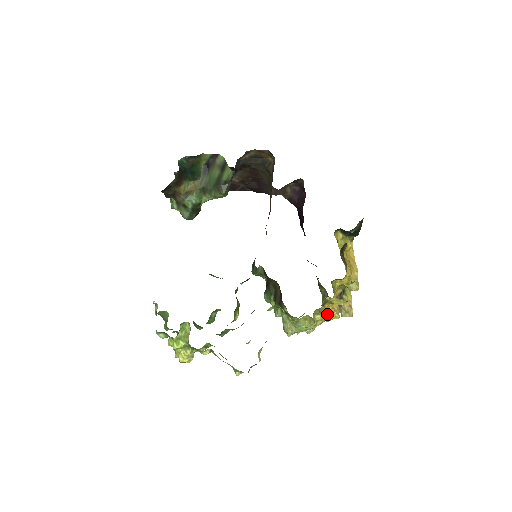
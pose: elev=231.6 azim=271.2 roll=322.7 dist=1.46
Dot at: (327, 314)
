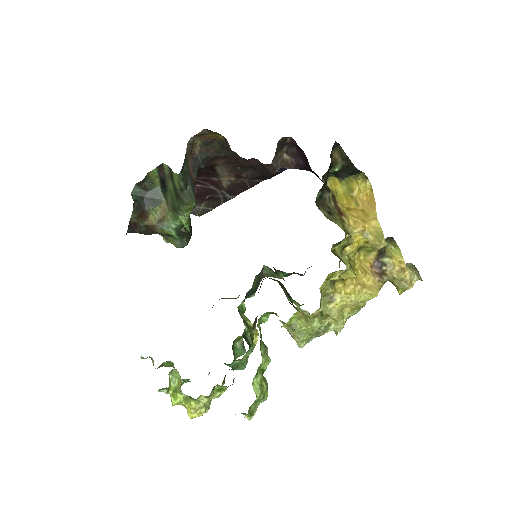
Dot at: (347, 297)
